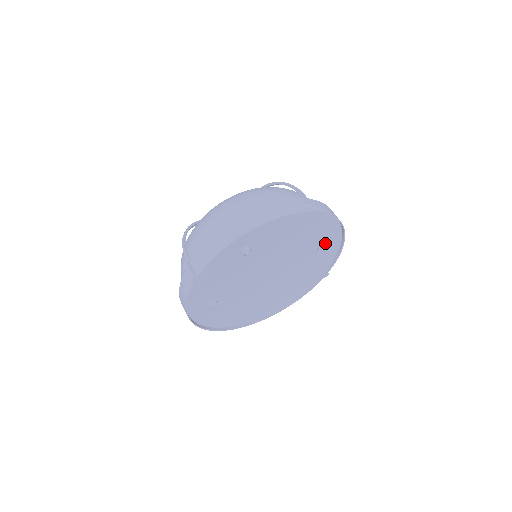
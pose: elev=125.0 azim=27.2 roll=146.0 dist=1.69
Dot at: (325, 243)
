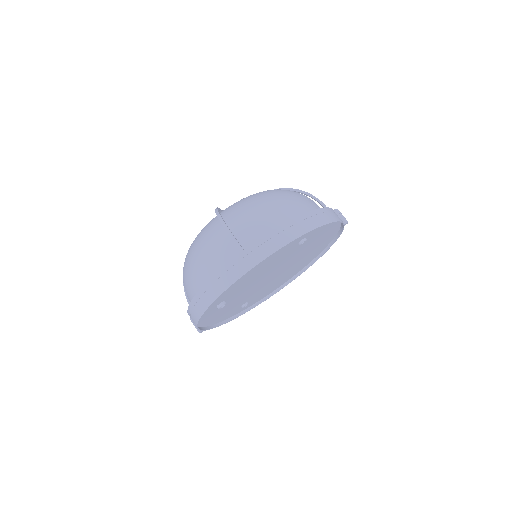
Dot at: (304, 237)
